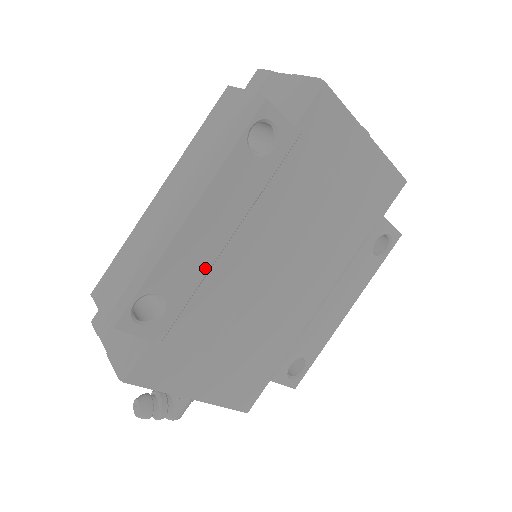
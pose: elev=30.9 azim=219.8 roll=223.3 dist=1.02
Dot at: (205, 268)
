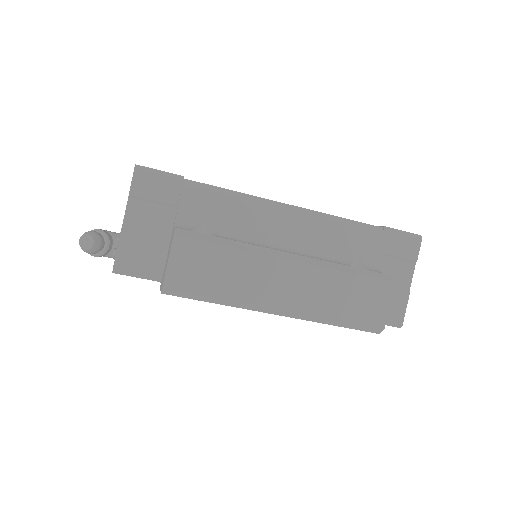
Dot at: occluded
